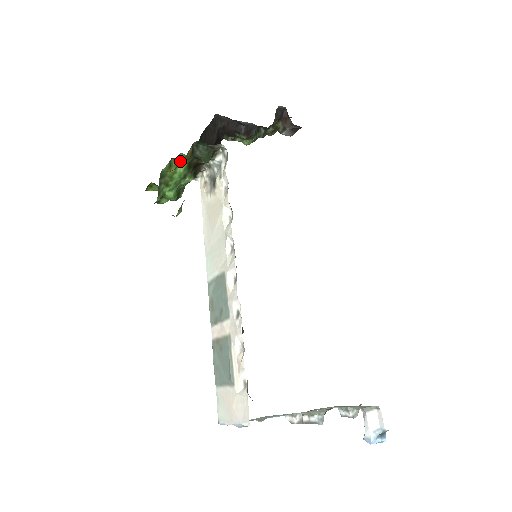
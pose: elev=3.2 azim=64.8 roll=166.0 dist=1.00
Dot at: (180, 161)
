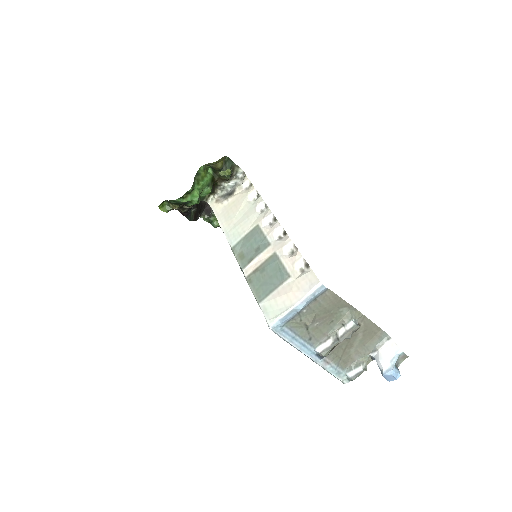
Dot at: (208, 173)
